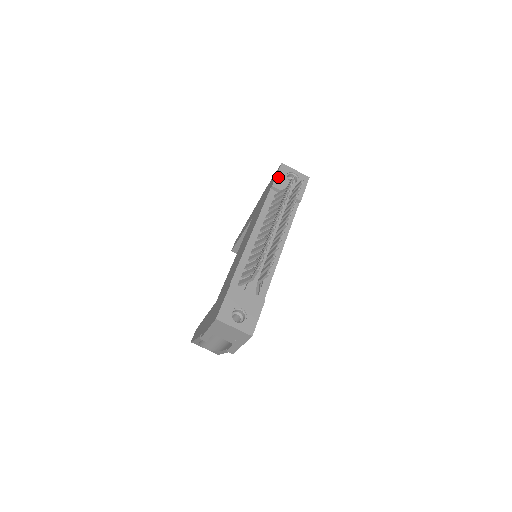
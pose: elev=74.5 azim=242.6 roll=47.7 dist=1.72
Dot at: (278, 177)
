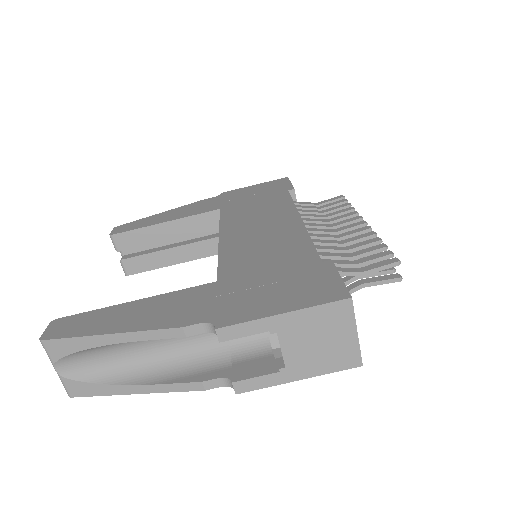
Dot at: occluded
